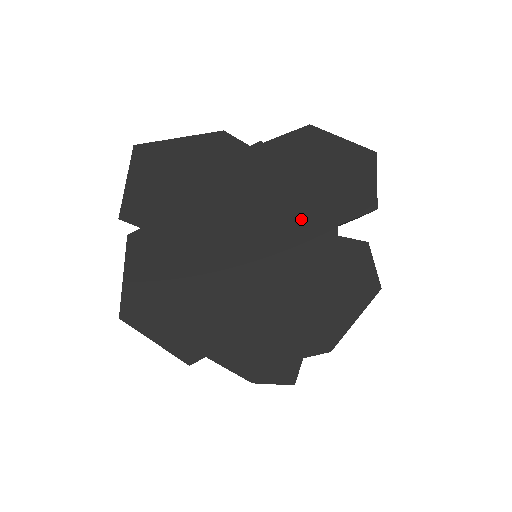
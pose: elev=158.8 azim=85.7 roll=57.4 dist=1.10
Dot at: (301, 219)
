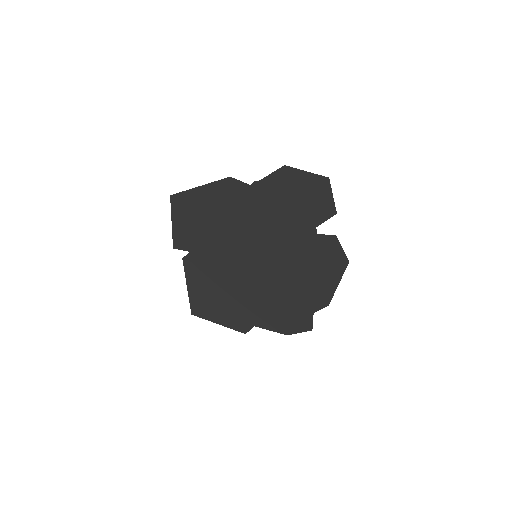
Dot at: (293, 228)
